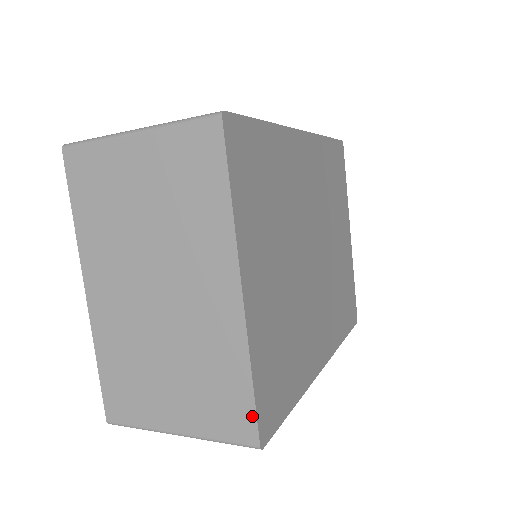
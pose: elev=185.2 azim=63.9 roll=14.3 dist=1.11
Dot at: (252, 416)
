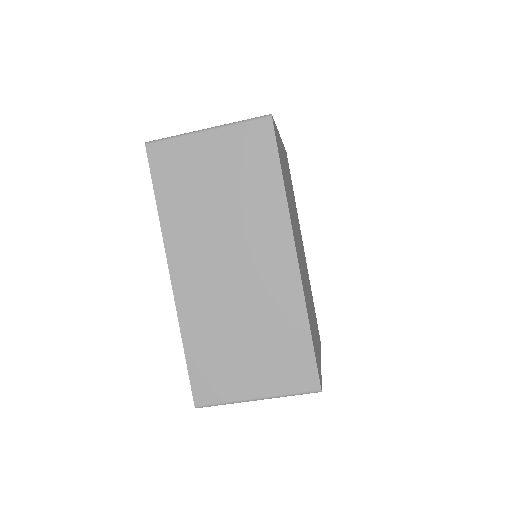
Dot at: occluded
